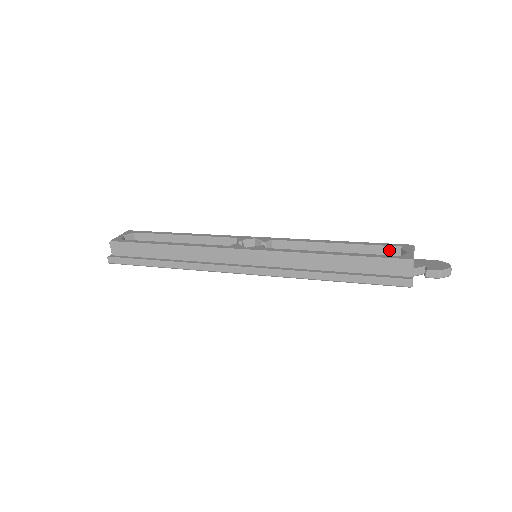
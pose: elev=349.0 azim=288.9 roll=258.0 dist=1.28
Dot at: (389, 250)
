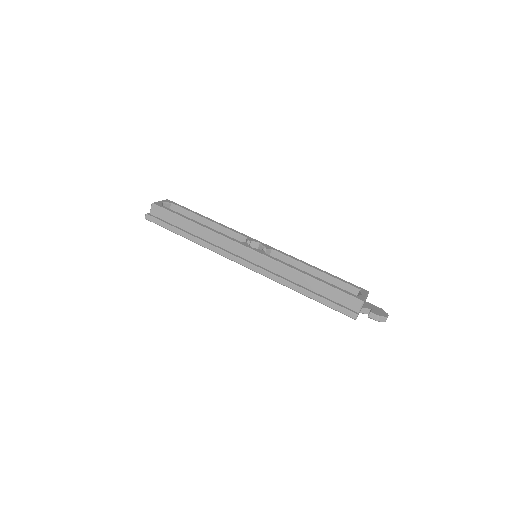
Dot at: (351, 288)
